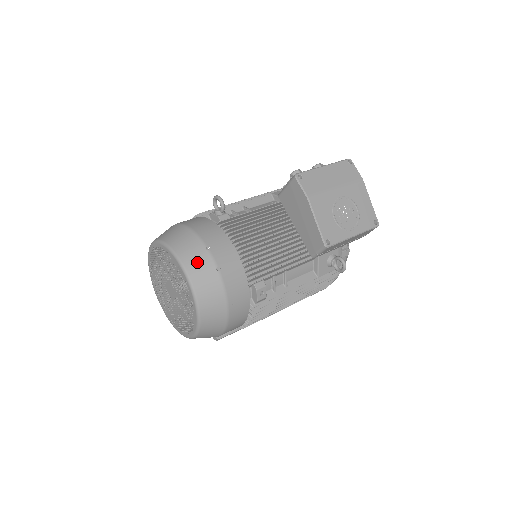
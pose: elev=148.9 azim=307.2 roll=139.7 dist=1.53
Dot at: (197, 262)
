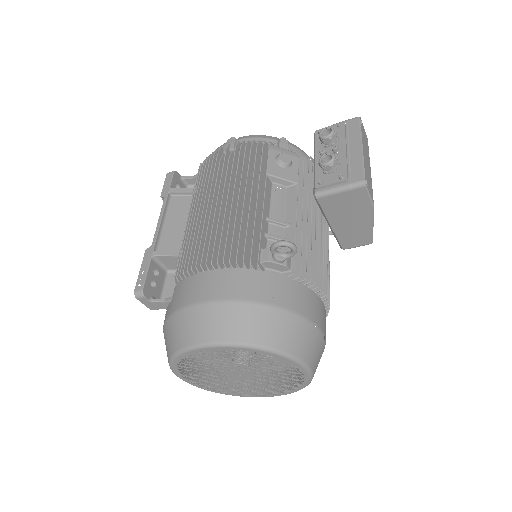
Dot at: (313, 348)
